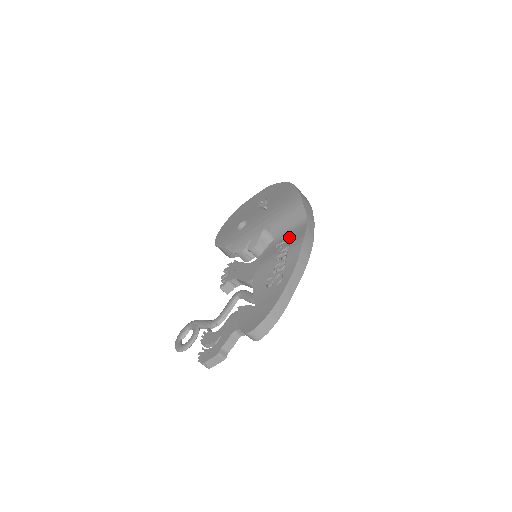
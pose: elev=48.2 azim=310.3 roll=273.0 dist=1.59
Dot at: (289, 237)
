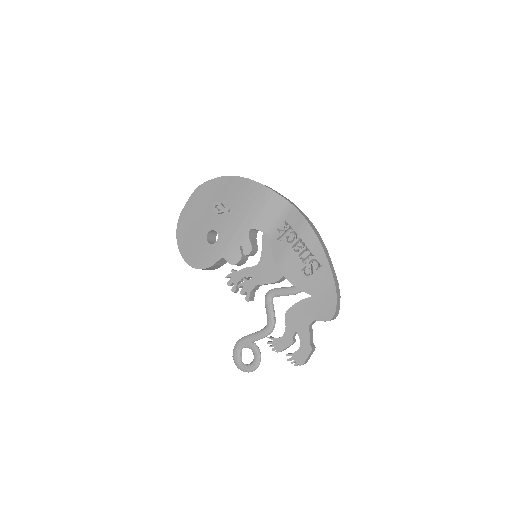
Dot at: (284, 226)
